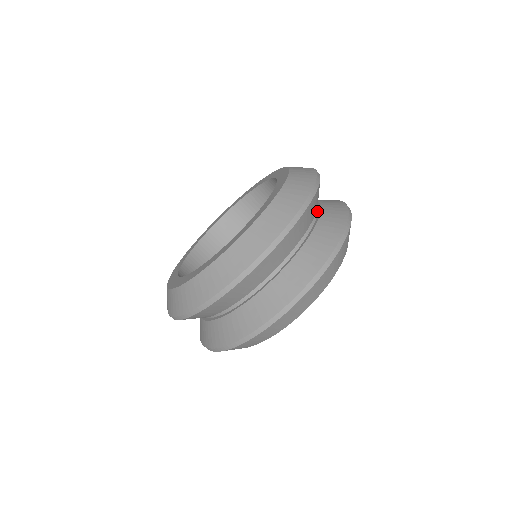
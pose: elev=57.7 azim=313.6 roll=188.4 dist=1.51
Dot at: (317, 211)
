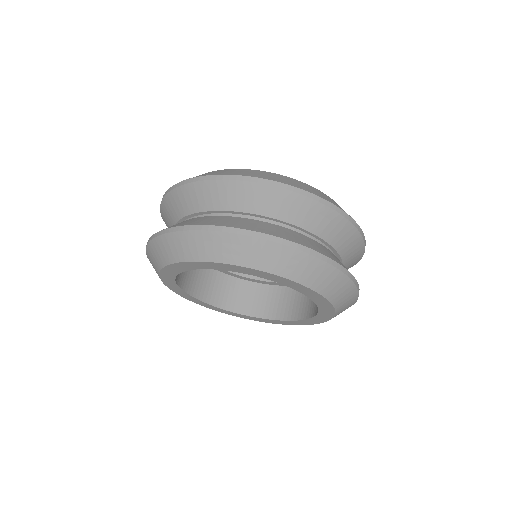
Dot at: occluded
